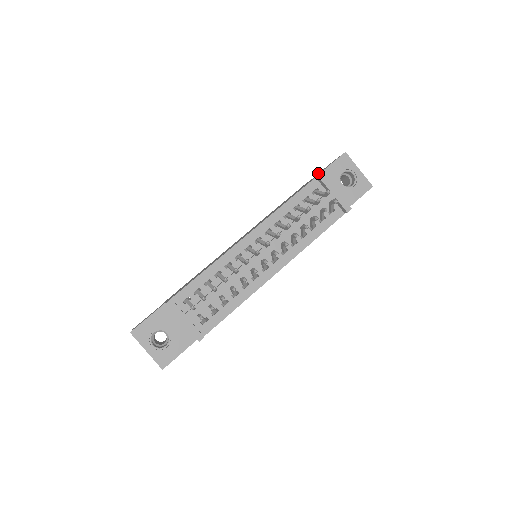
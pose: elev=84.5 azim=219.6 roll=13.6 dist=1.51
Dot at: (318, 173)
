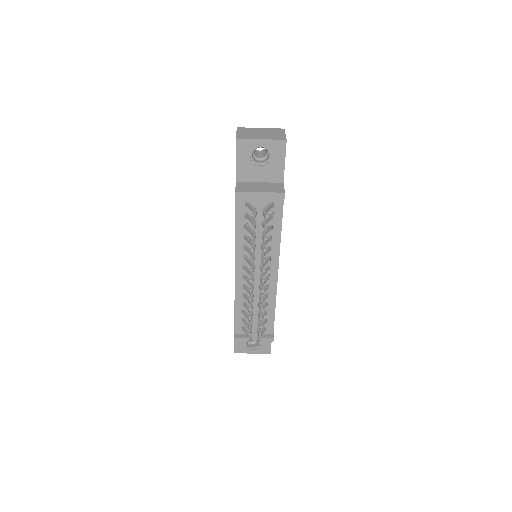
Dot at: occluded
